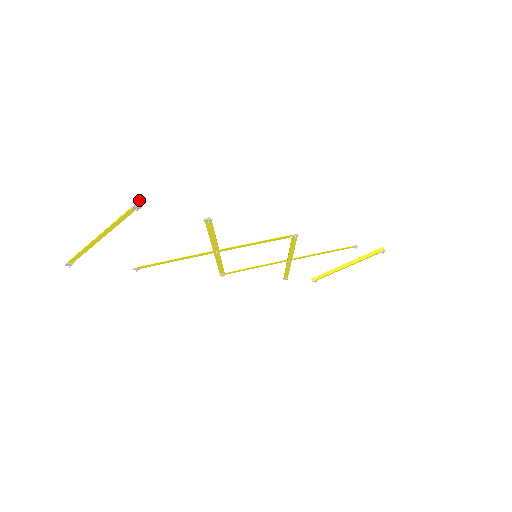
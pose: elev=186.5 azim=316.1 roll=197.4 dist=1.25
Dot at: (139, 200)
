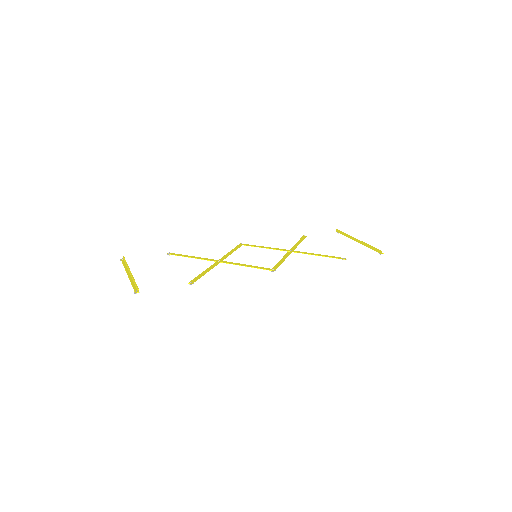
Dot at: (138, 289)
